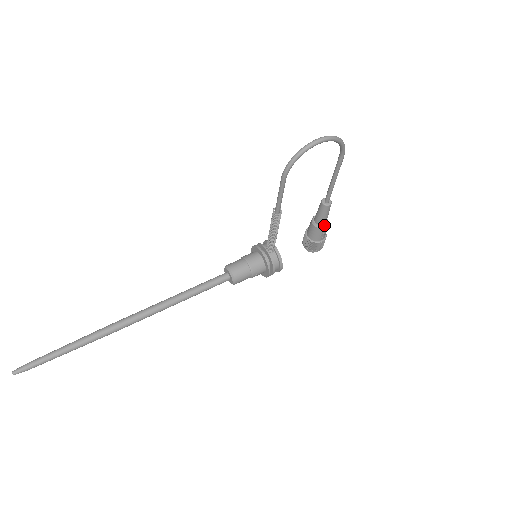
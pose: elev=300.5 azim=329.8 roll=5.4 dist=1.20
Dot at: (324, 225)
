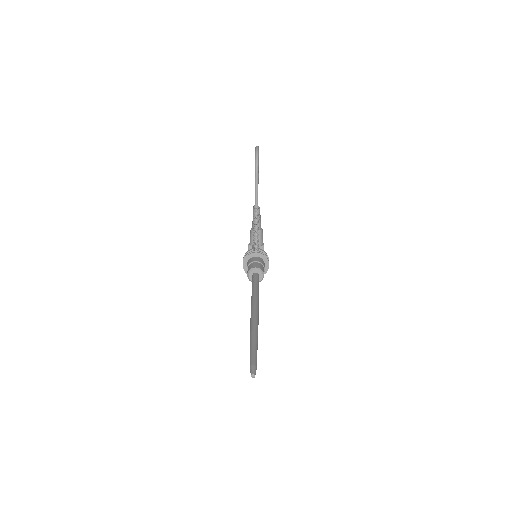
Dot at: (261, 229)
